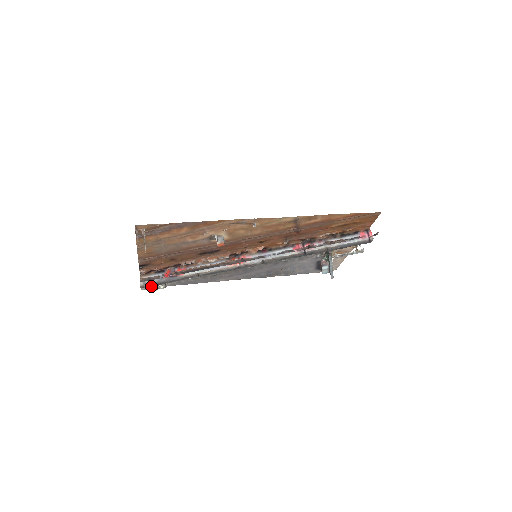
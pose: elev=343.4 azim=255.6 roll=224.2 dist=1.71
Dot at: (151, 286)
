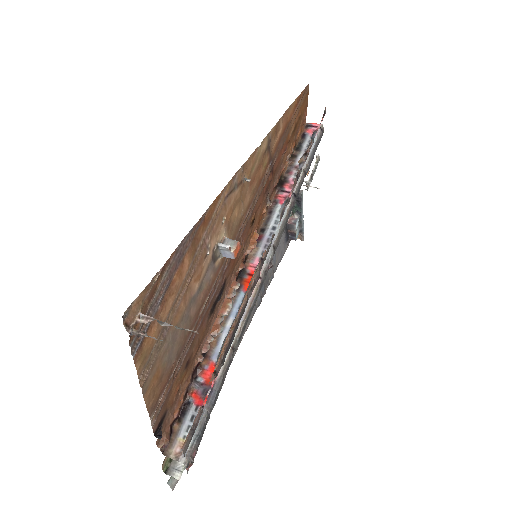
Dot at: (197, 448)
